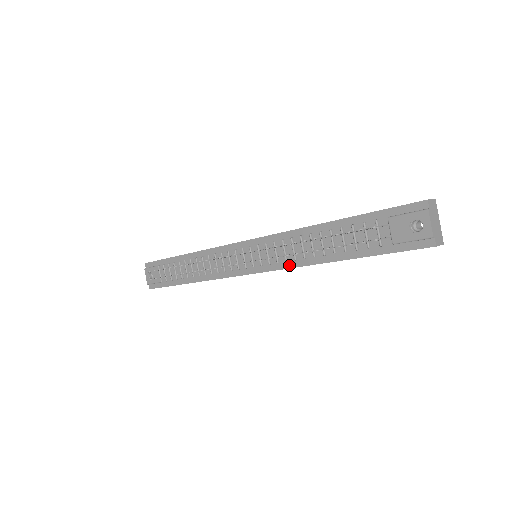
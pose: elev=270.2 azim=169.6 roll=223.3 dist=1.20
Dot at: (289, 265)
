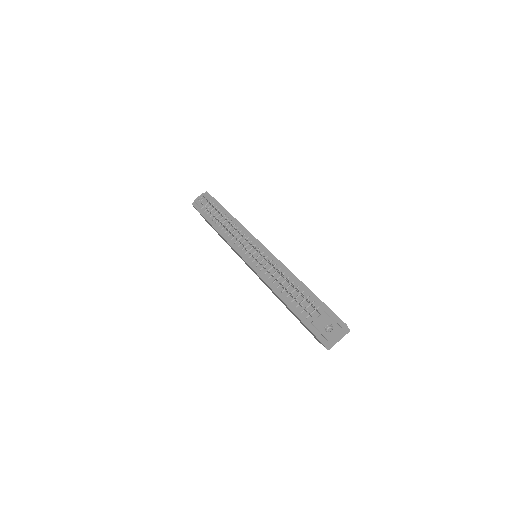
Dot at: (263, 277)
